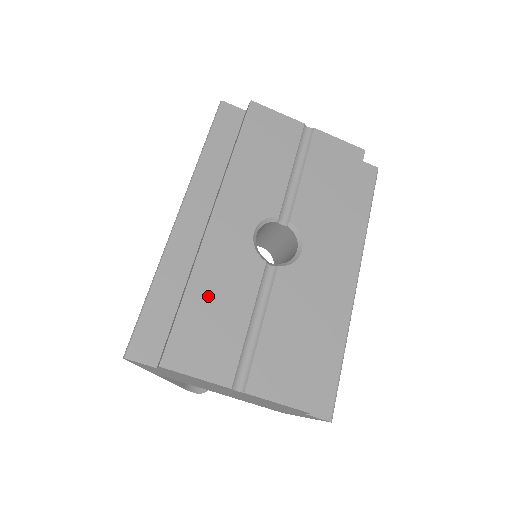
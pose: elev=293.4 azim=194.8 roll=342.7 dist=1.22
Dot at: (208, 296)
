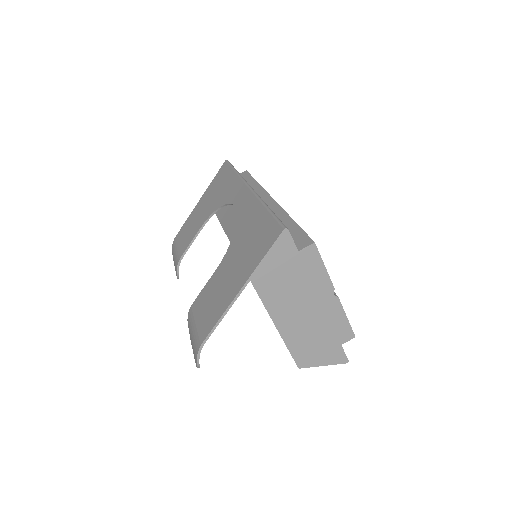
Dot at: occluded
